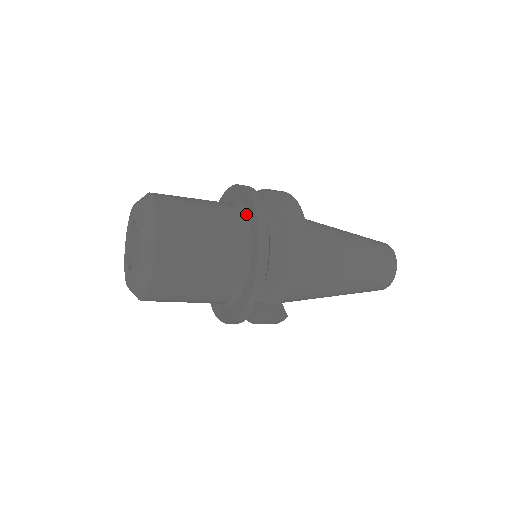
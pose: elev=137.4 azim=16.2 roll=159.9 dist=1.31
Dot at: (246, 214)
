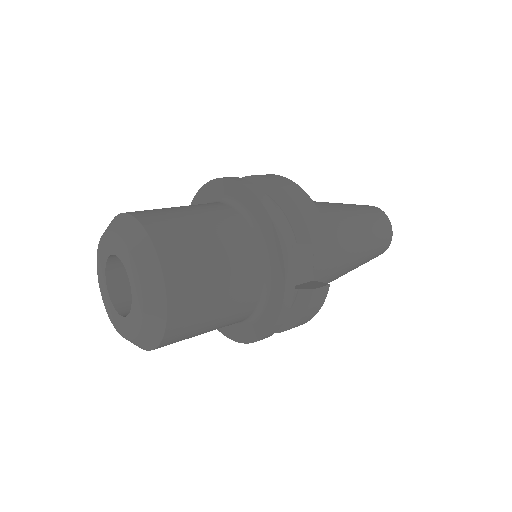
Dot at: (227, 198)
